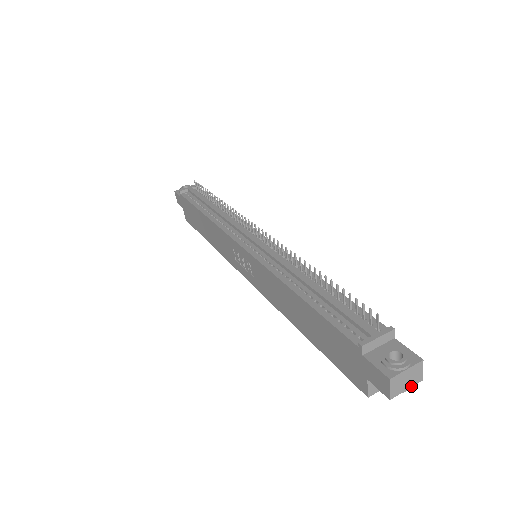
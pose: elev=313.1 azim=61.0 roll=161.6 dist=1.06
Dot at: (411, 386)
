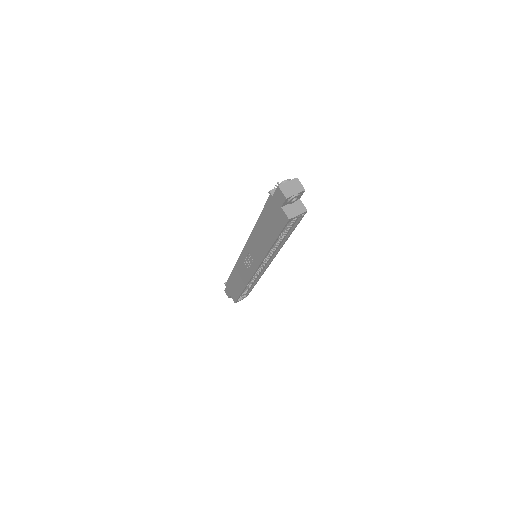
Dot at: (298, 192)
